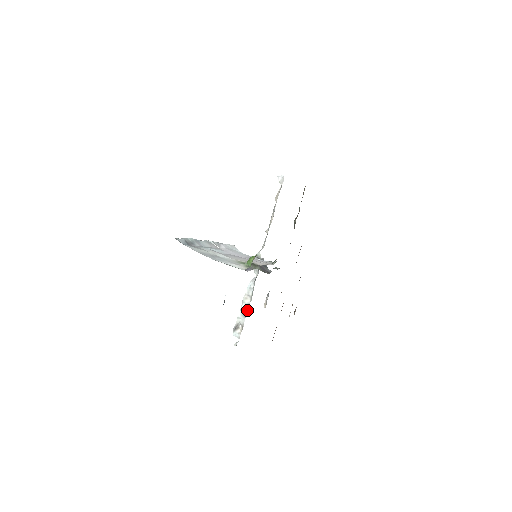
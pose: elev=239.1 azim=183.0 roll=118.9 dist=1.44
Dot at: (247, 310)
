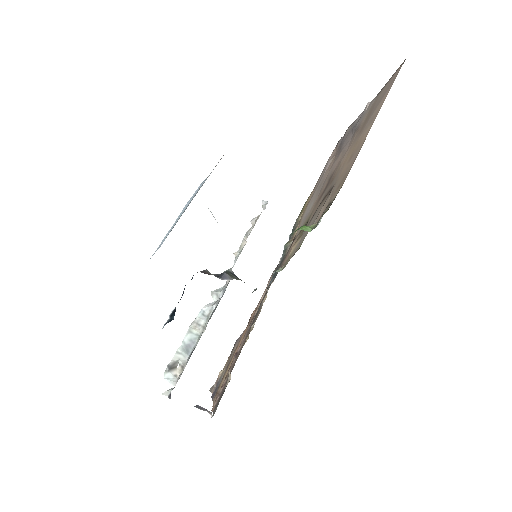
Dot at: (194, 344)
